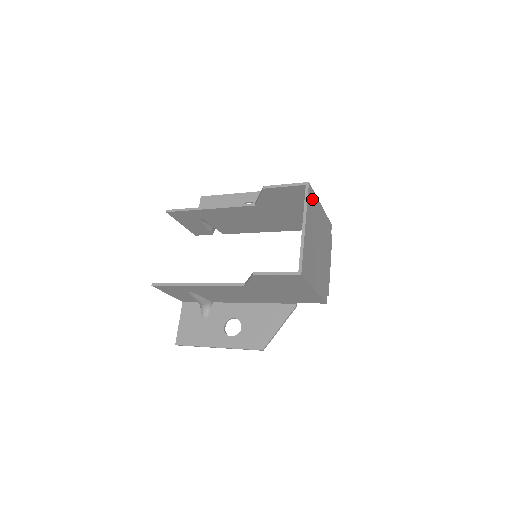
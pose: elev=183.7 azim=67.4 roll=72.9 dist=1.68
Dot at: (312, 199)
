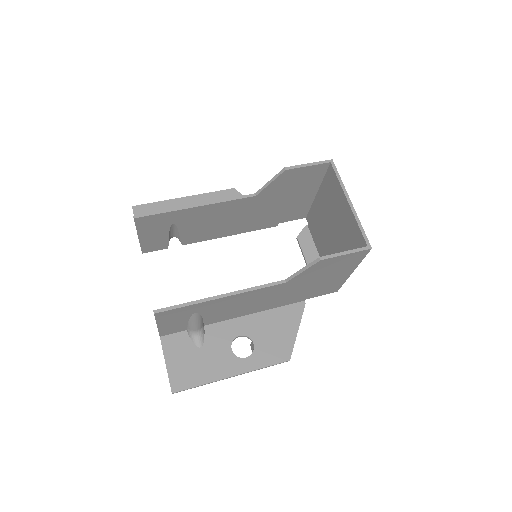
Dot at: occluded
